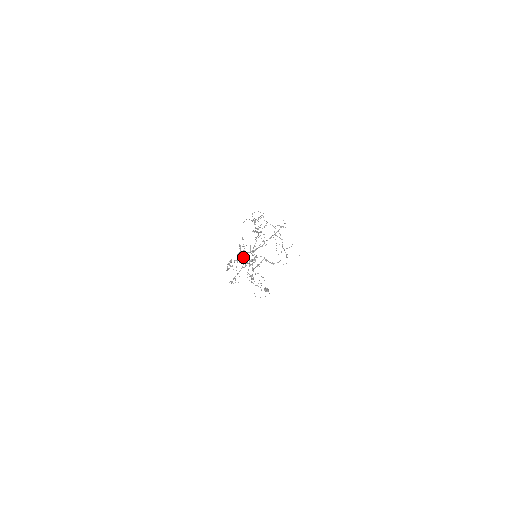
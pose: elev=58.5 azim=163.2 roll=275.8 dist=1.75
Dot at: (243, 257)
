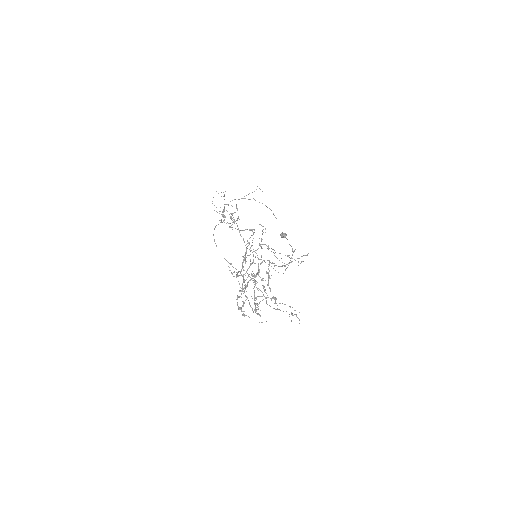
Dot at: (246, 279)
